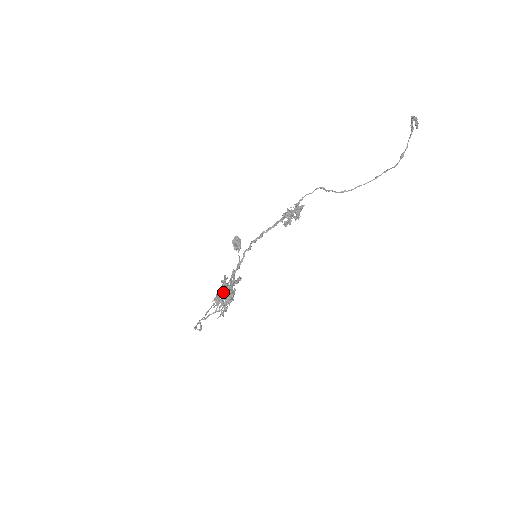
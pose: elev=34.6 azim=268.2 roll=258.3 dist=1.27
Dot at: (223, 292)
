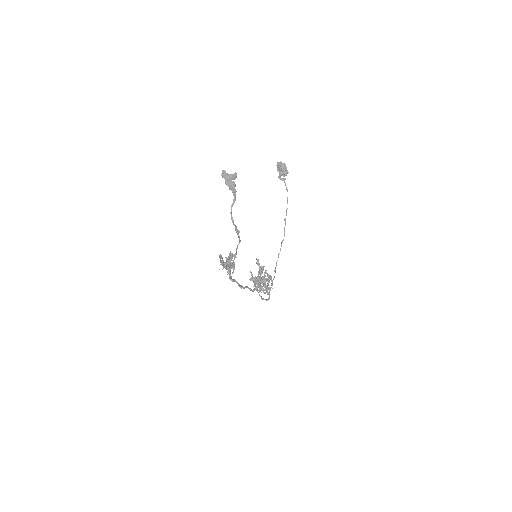
Dot at: (254, 289)
